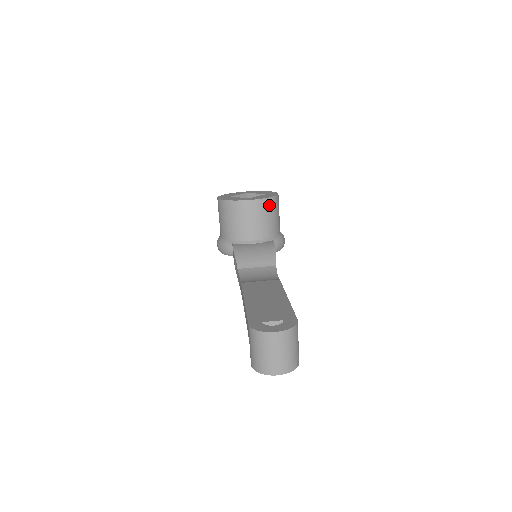
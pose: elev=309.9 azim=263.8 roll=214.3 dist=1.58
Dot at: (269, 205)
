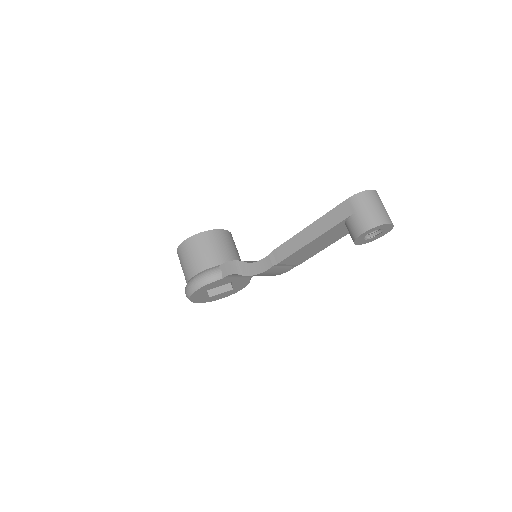
Dot at: occluded
